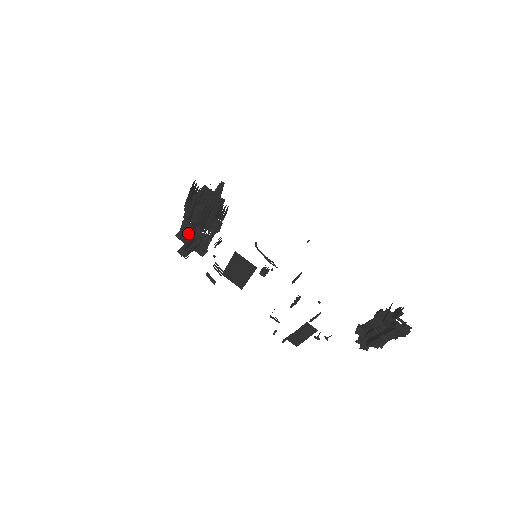
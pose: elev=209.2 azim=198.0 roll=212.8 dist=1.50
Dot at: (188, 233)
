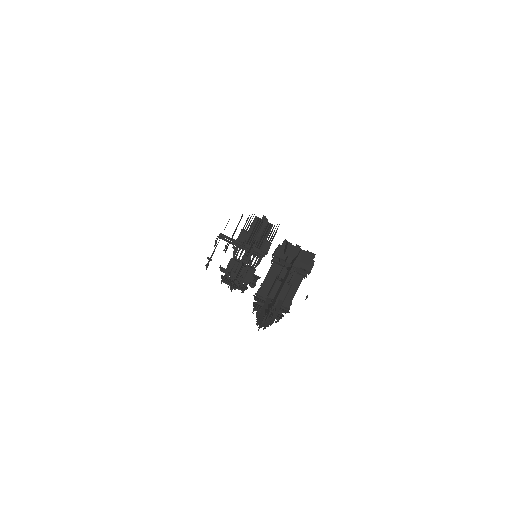
Dot at: occluded
